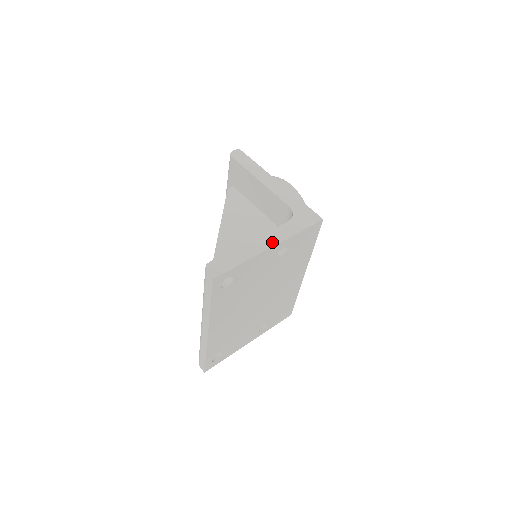
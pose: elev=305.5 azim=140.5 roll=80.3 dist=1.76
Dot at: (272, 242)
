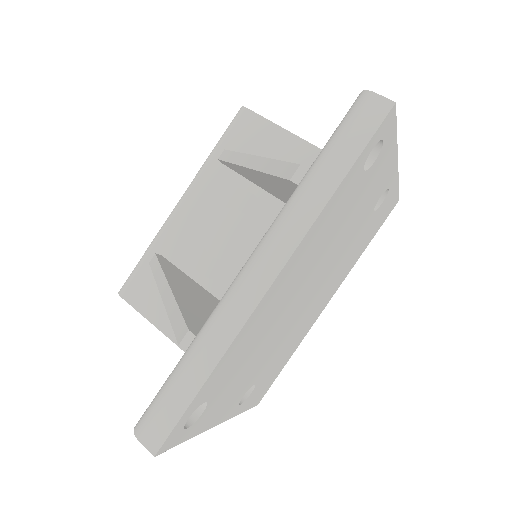
Dot at: occluded
